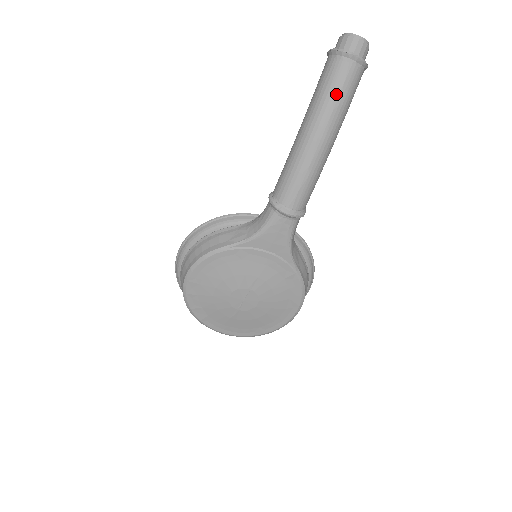
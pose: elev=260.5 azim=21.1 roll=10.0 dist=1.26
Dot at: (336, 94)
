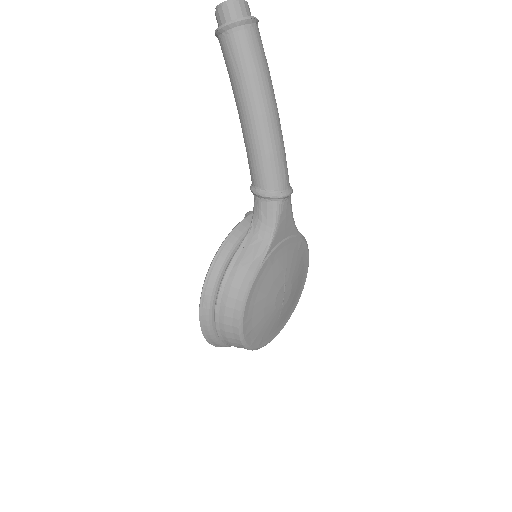
Dot at: (261, 63)
